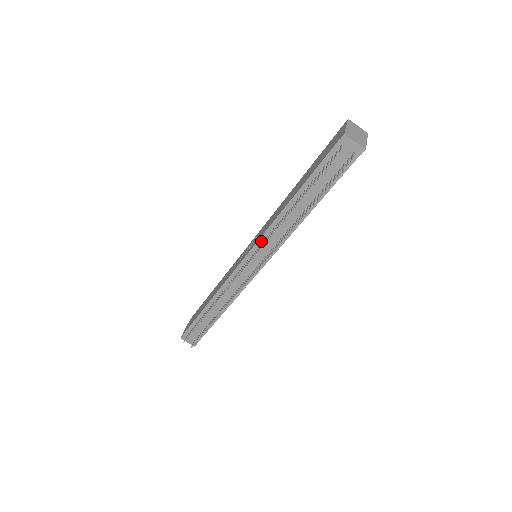
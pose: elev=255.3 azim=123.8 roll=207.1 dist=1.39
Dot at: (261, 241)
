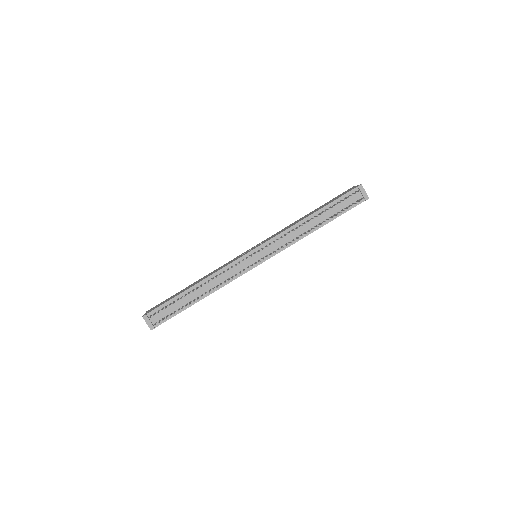
Dot at: (274, 239)
